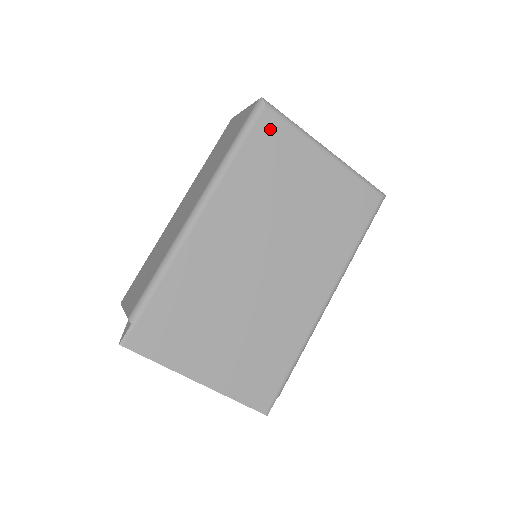
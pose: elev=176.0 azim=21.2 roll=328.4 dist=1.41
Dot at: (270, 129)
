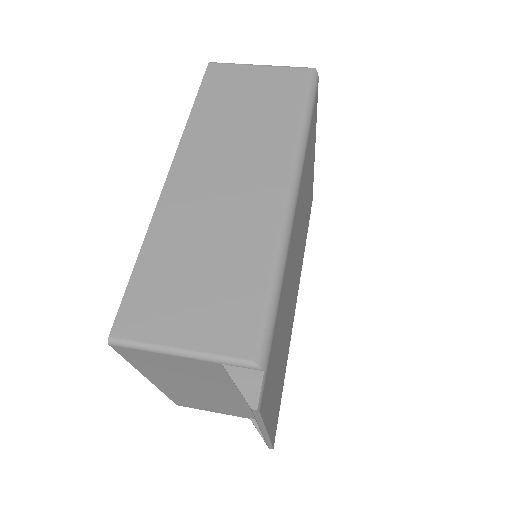
Dot at: (315, 109)
